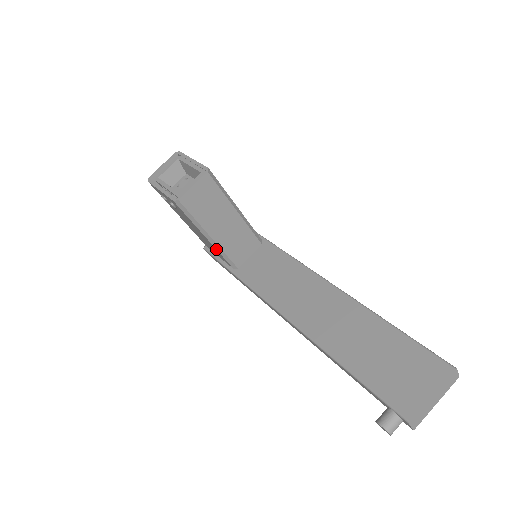
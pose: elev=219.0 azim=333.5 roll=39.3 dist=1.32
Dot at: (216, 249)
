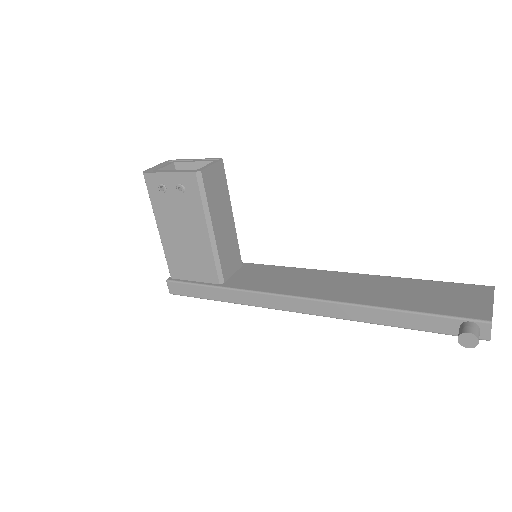
Dot at: (212, 250)
